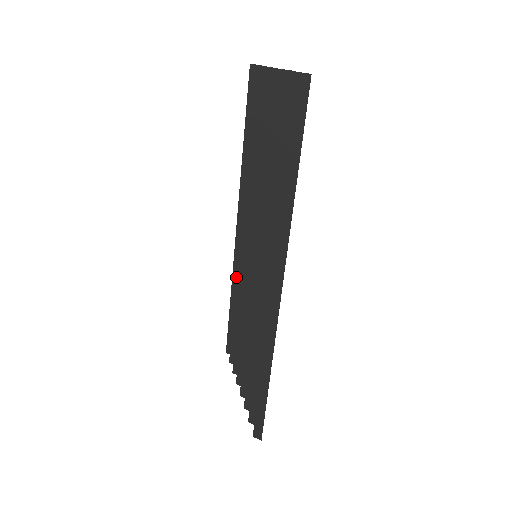
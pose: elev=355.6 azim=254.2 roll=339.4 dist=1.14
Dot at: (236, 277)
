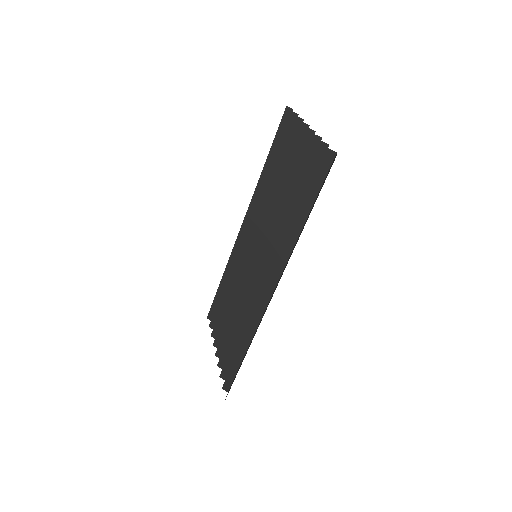
Dot at: (232, 264)
